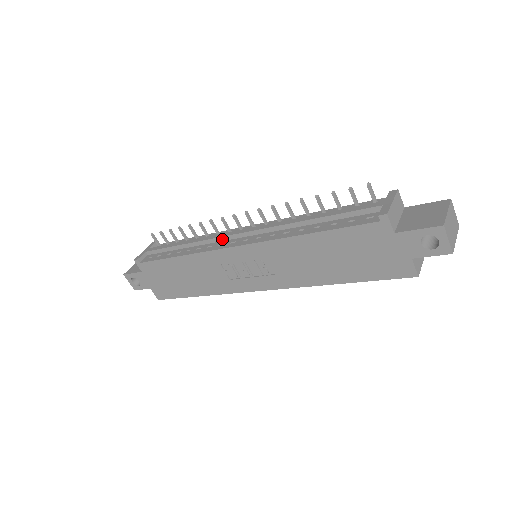
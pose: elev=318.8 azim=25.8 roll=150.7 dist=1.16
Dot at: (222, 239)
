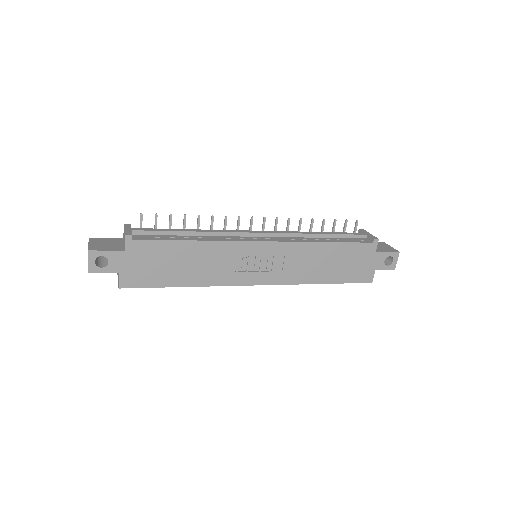
Dot at: (240, 234)
